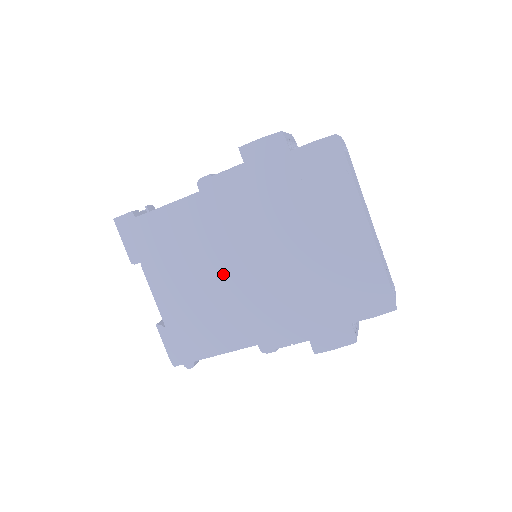
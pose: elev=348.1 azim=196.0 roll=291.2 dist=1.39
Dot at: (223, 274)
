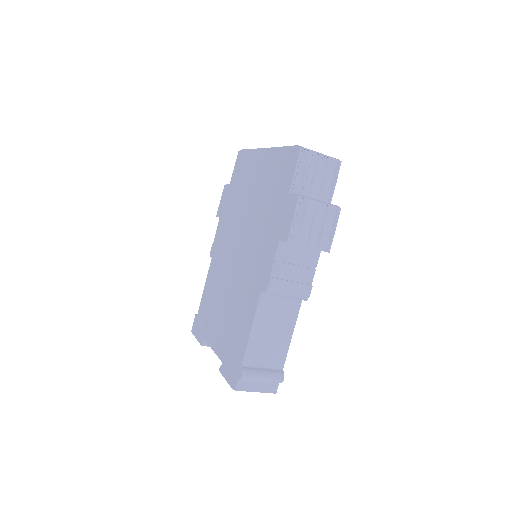
Dot at: (232, 279)
